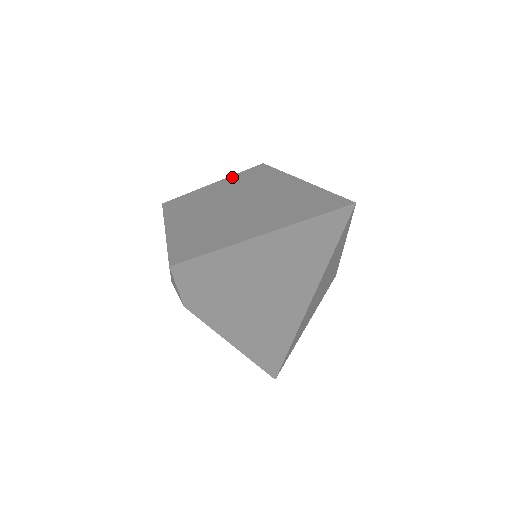
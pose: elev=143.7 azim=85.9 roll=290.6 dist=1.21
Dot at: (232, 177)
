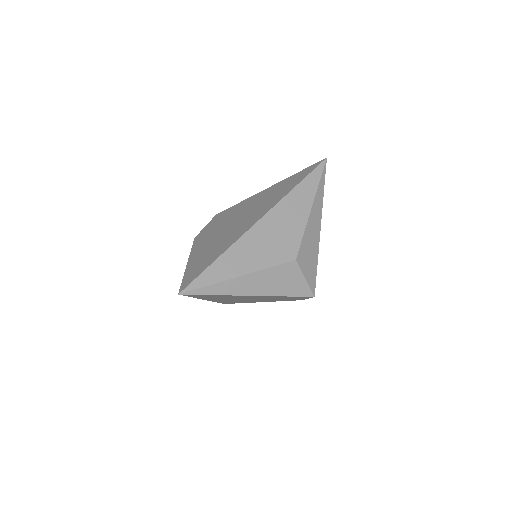
Dot at: occluded
